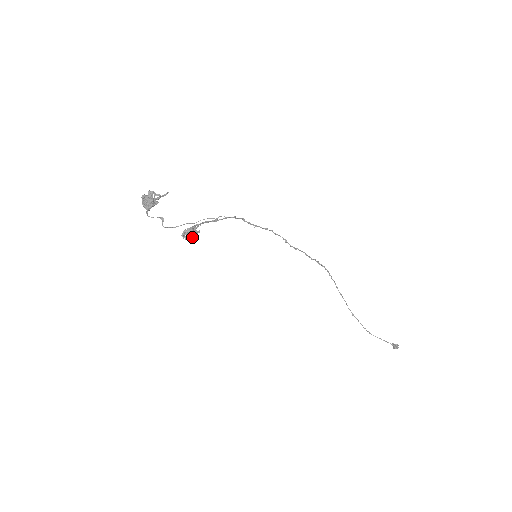
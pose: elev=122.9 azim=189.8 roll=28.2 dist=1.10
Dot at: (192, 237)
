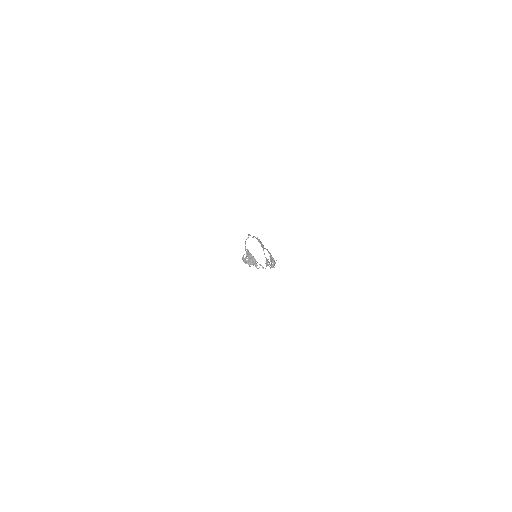
Dot at: occluded
